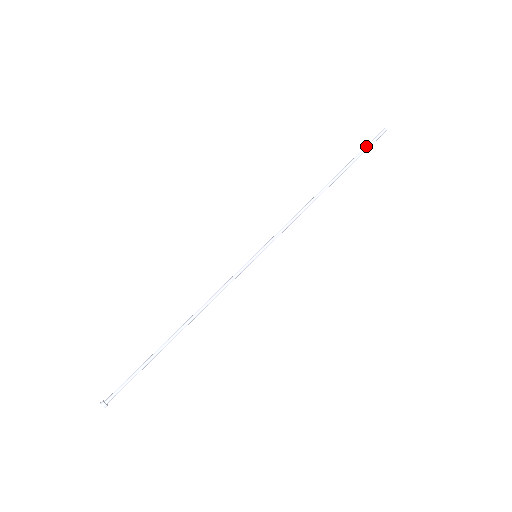
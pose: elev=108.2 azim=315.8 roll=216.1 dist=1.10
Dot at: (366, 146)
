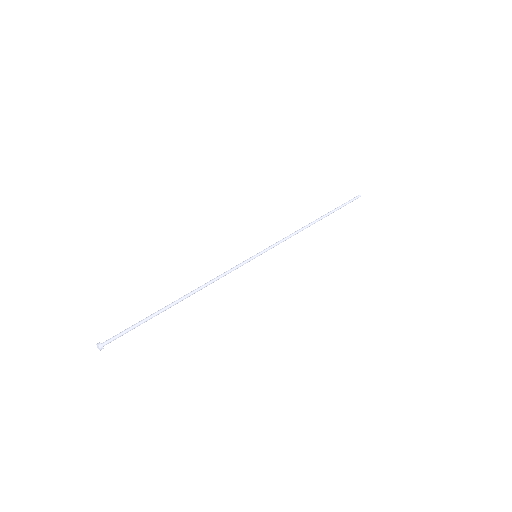
Dot at: (345, 203)
